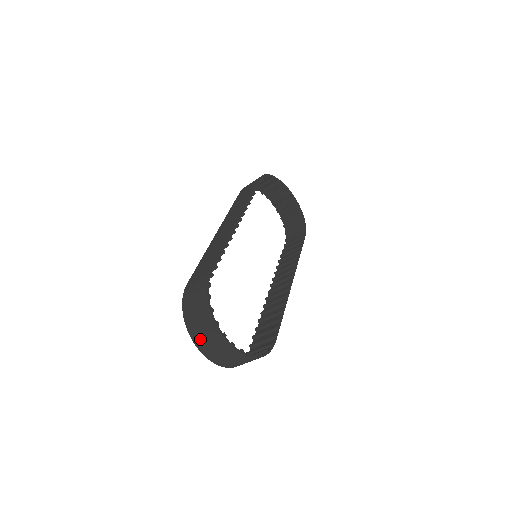
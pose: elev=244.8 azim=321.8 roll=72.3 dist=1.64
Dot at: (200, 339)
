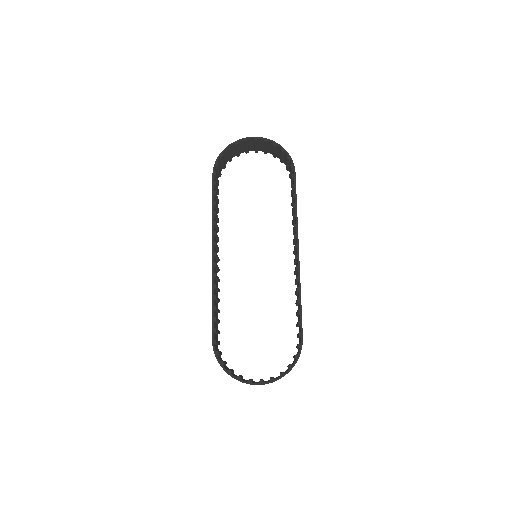
Dot at: occluded
